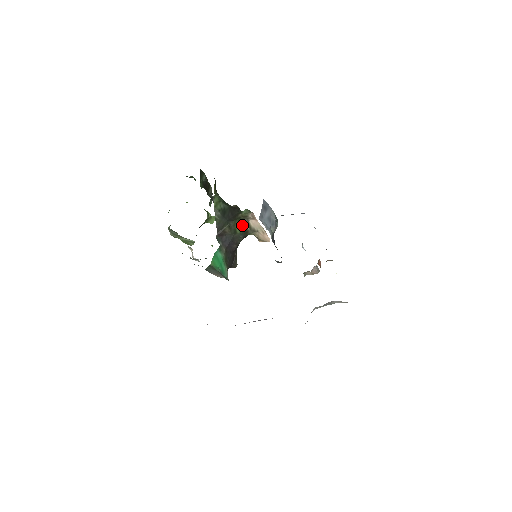
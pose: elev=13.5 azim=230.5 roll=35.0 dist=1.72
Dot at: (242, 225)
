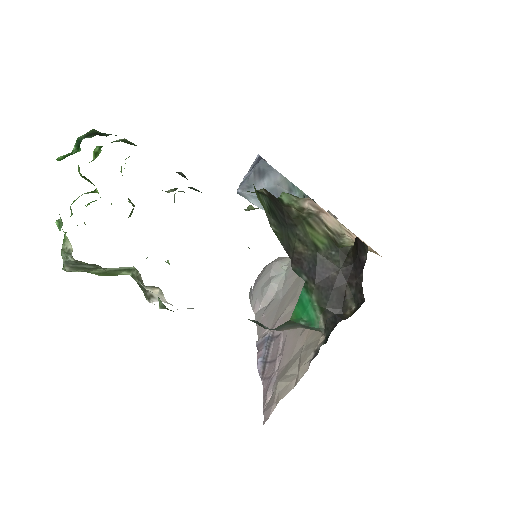
Dot at: (318, 230)
